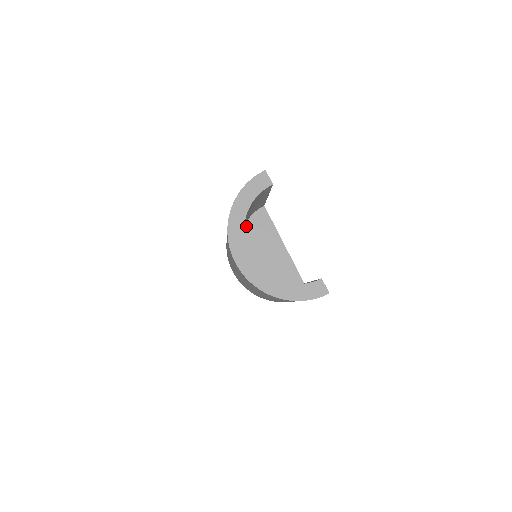
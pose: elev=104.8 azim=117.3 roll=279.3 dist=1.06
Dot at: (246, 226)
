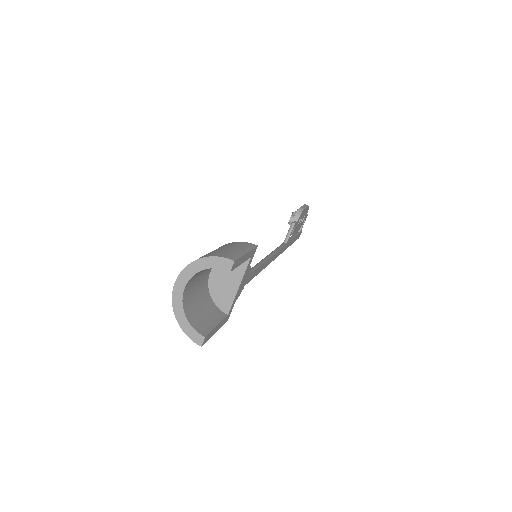
Dot at: occluded
